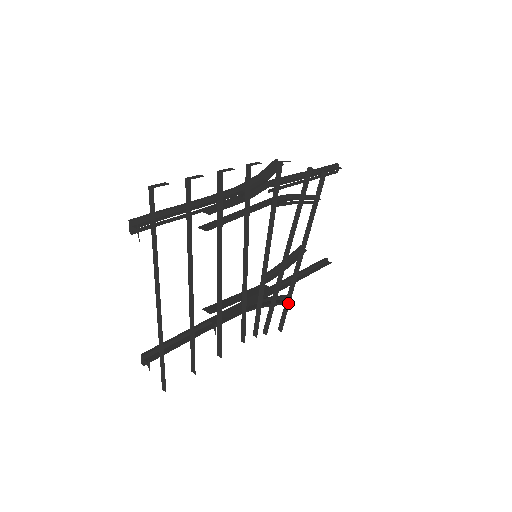
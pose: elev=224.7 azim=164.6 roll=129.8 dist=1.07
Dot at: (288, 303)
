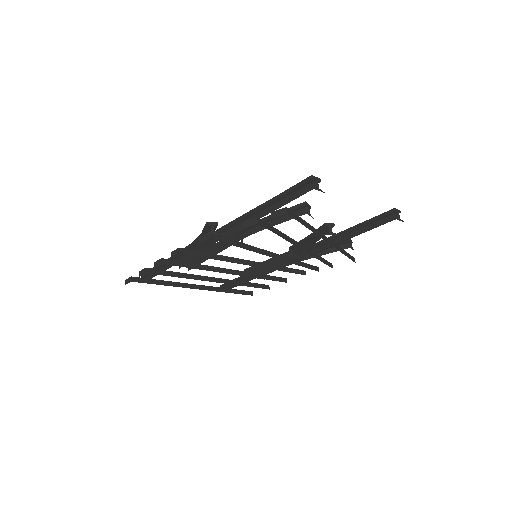
Dot at: occluded
